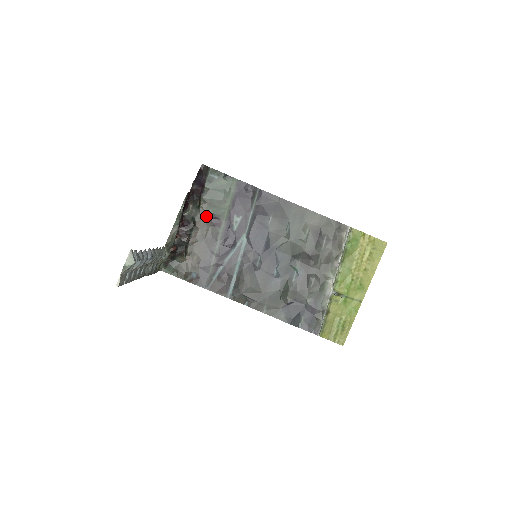
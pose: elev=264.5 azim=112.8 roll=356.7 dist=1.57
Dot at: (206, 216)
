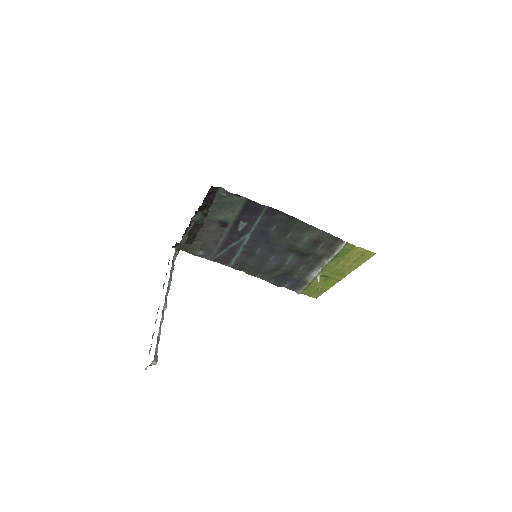
Dot at: (213, 220)
